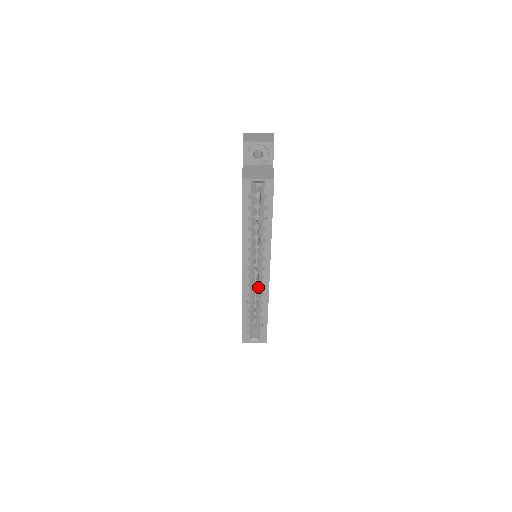
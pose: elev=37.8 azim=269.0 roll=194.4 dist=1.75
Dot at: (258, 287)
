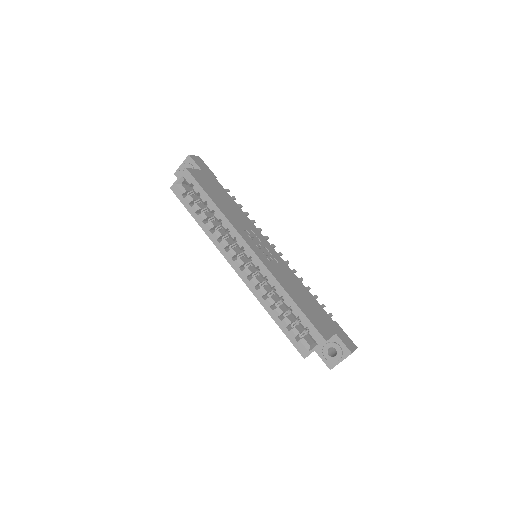
Dot at: occluded
